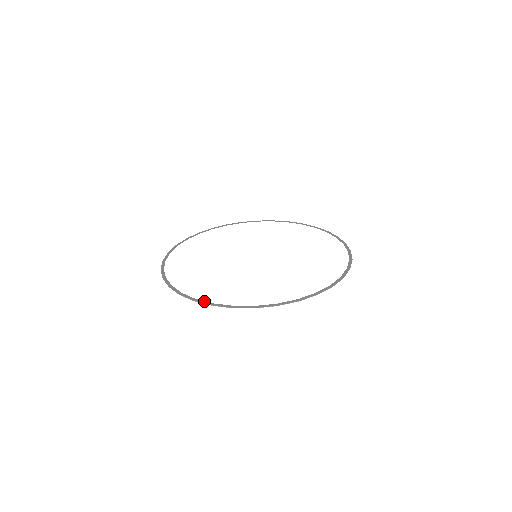
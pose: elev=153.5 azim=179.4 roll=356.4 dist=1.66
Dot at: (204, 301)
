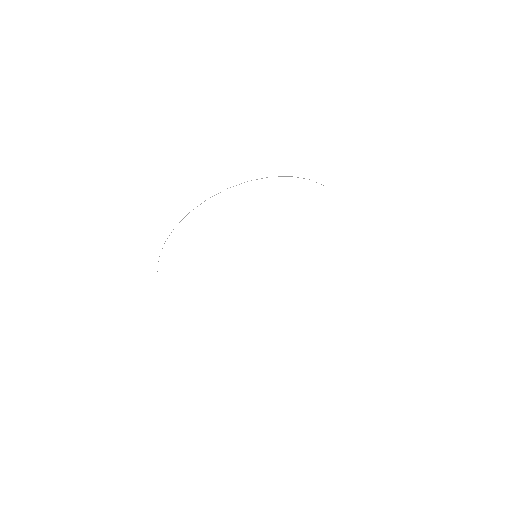
Dot at: occluded
